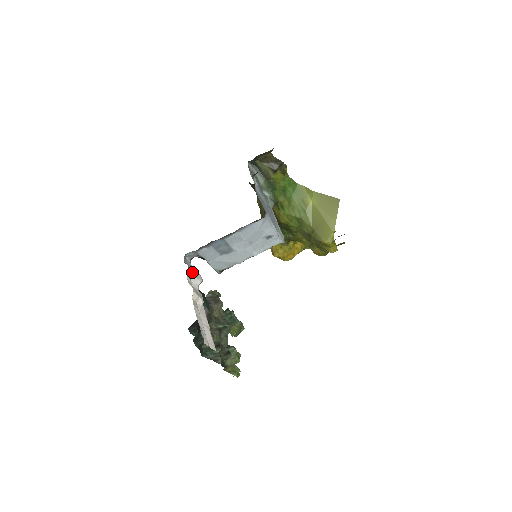
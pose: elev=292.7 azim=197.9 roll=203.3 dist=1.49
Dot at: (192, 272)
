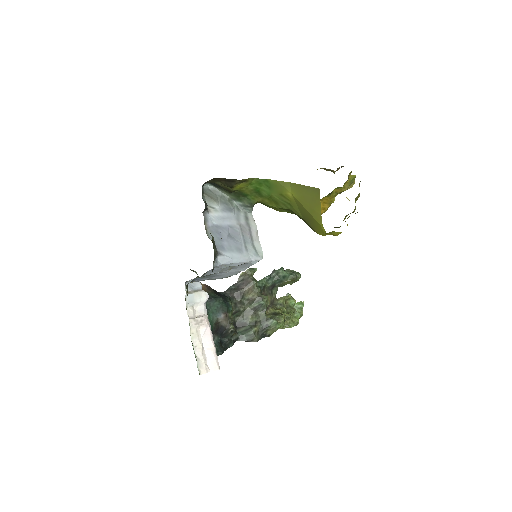
Dot at: (192, 300)
